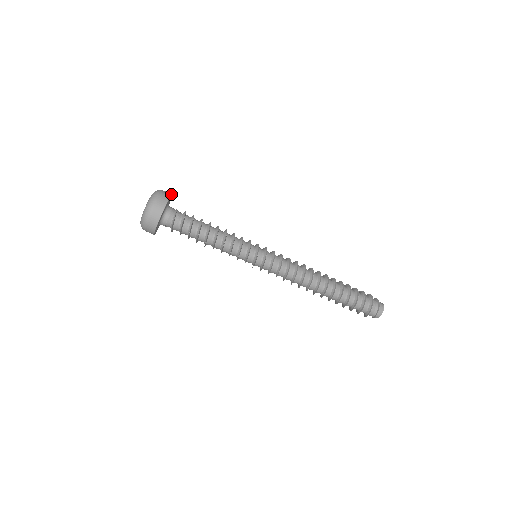
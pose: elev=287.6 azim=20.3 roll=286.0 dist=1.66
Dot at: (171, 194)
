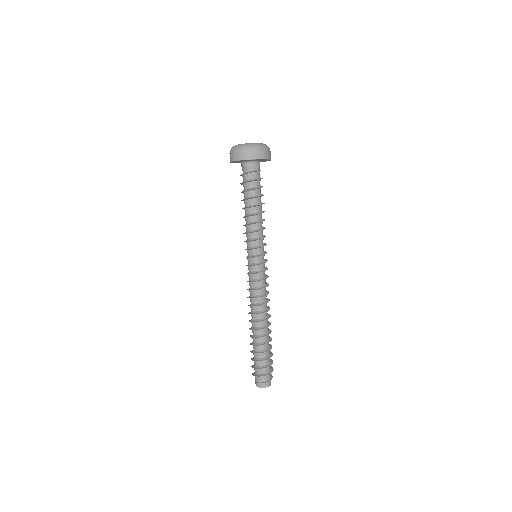
Dot at: (270, 159)
